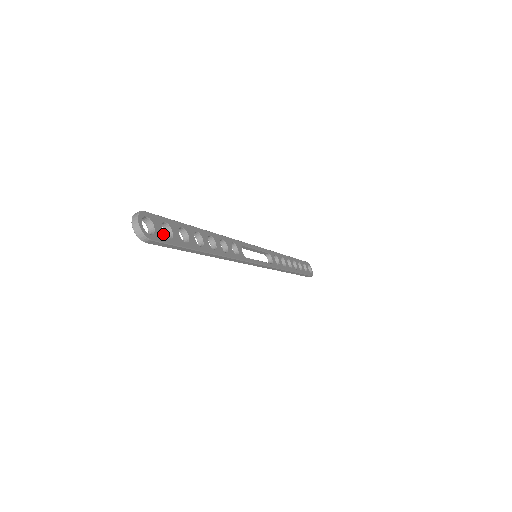
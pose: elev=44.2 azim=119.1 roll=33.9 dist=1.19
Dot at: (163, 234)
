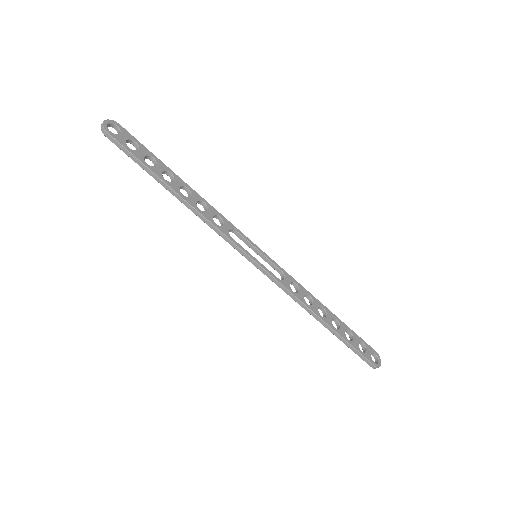
Dot at: (125, 142)
